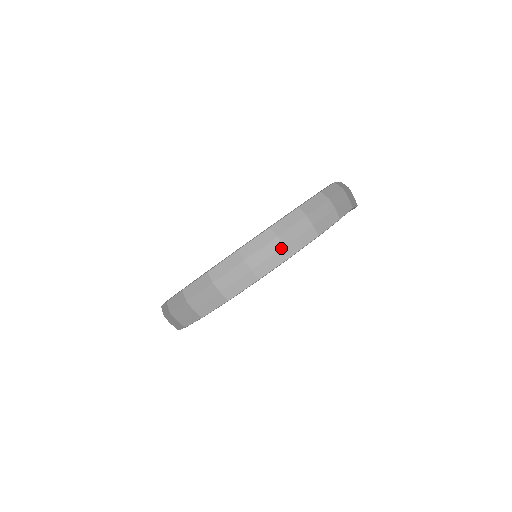
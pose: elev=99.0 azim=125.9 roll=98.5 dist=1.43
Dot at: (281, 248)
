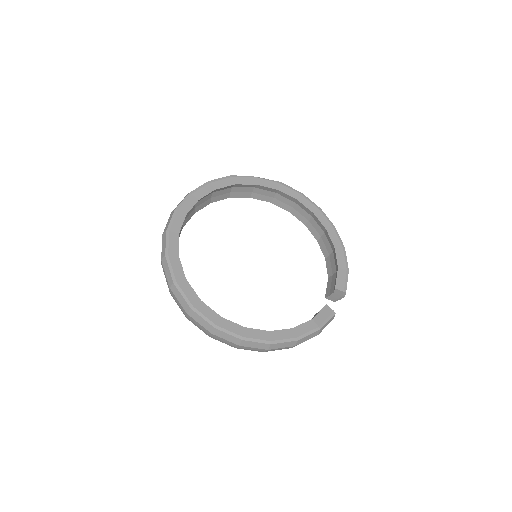
Dot at: (235, 346)
